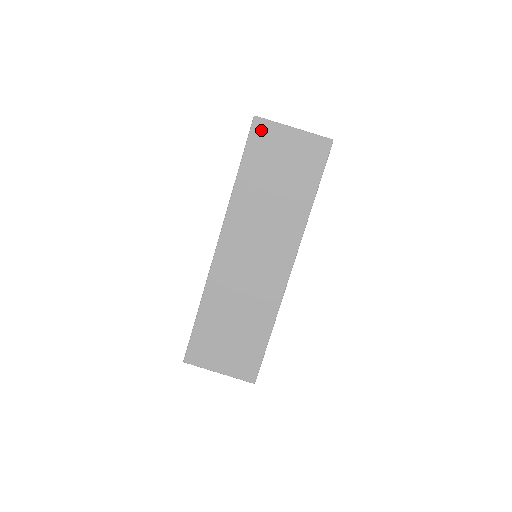
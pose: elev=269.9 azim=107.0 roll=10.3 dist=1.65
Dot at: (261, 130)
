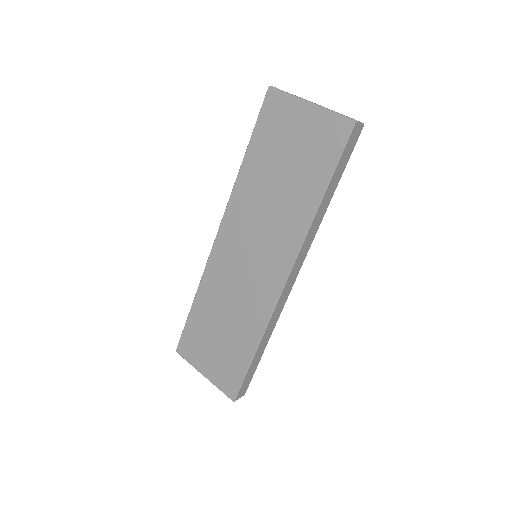
Dot at: (274, 104)
